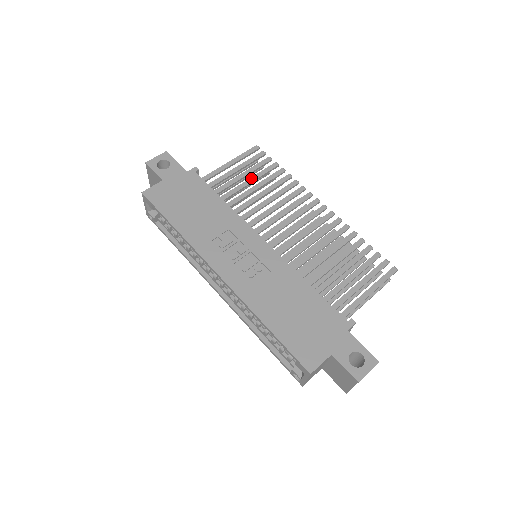
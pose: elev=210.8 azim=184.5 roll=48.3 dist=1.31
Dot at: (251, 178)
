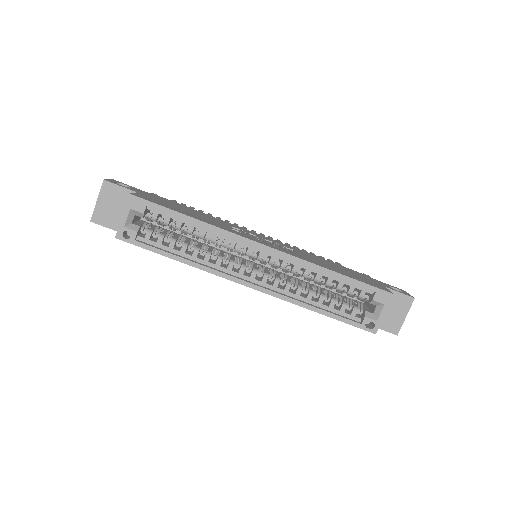
Dot at: occluded
